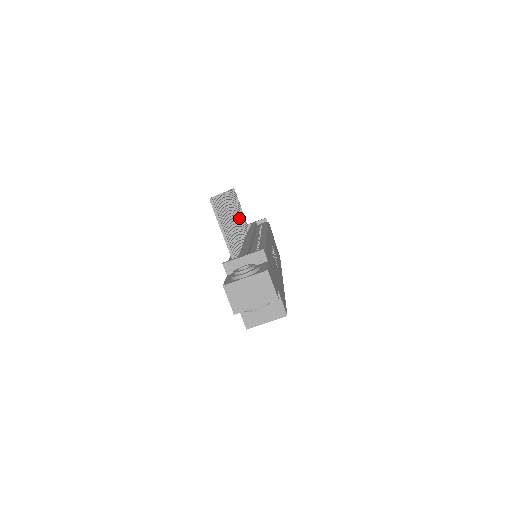
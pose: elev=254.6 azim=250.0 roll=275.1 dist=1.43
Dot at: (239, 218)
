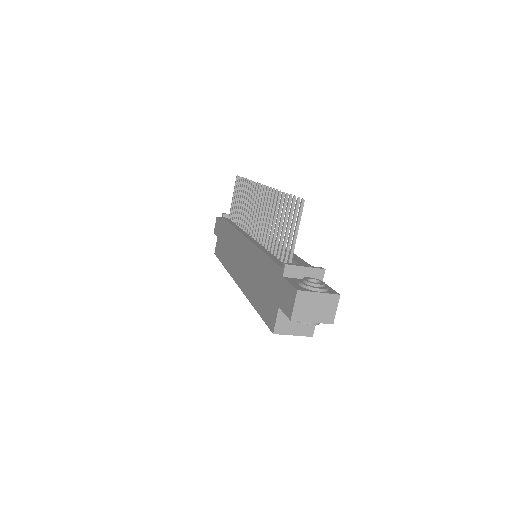
Dot at: occluded
